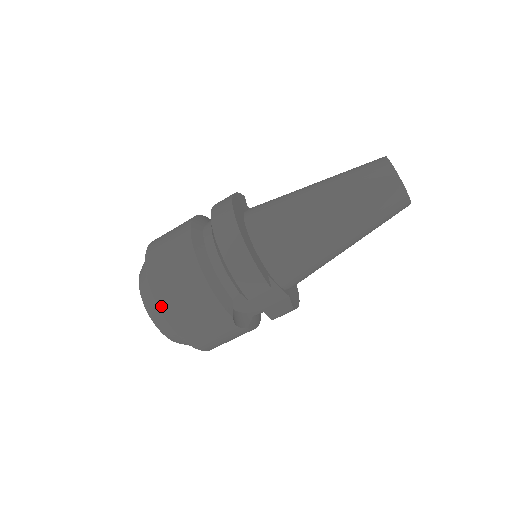
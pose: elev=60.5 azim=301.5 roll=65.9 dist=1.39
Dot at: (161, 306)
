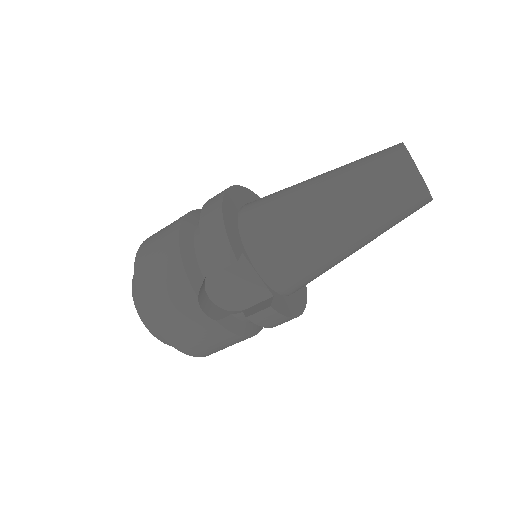
Dot at: (136, 274)
